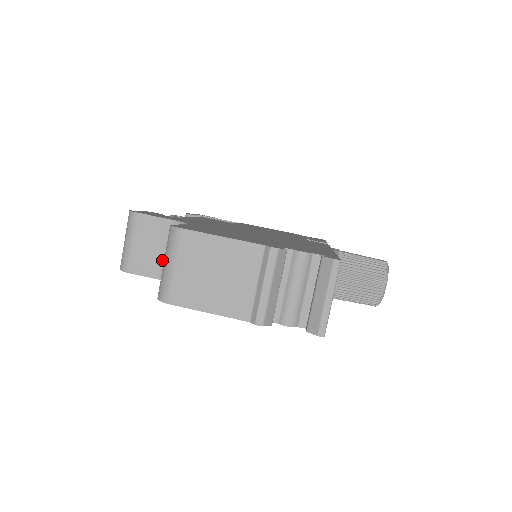
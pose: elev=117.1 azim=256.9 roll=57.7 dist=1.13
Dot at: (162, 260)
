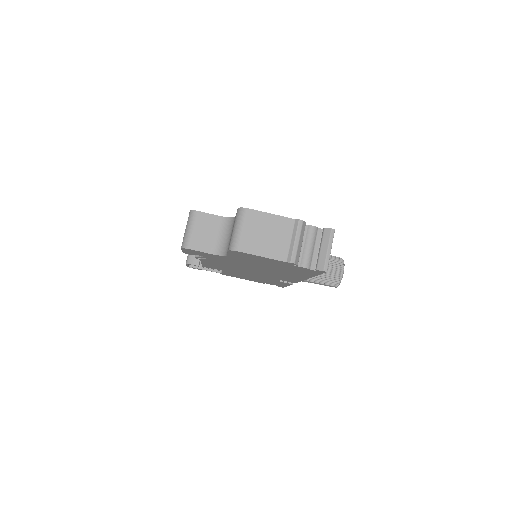
Dot at: (213, 241)
